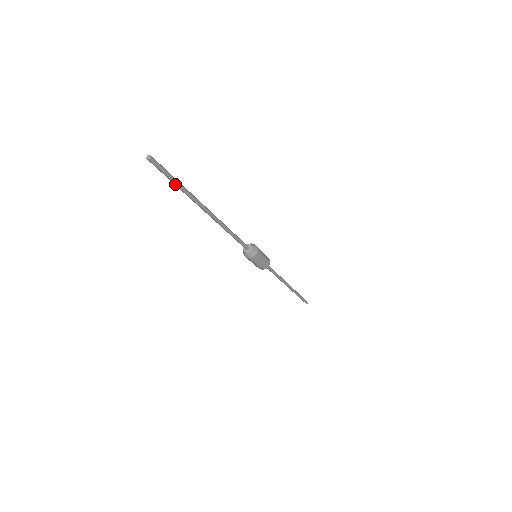
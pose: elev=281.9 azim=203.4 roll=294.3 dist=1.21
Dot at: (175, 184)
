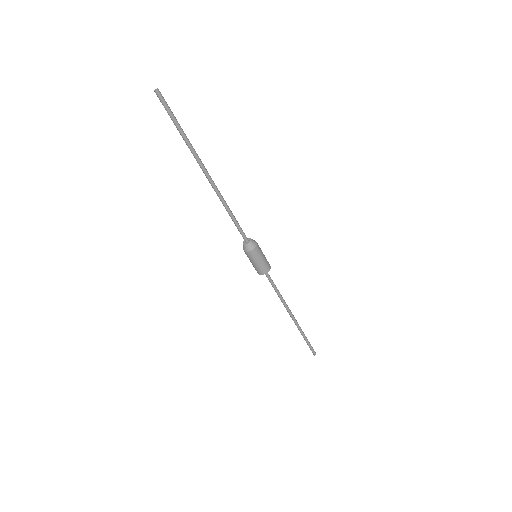
Dot at: (177, 128)
